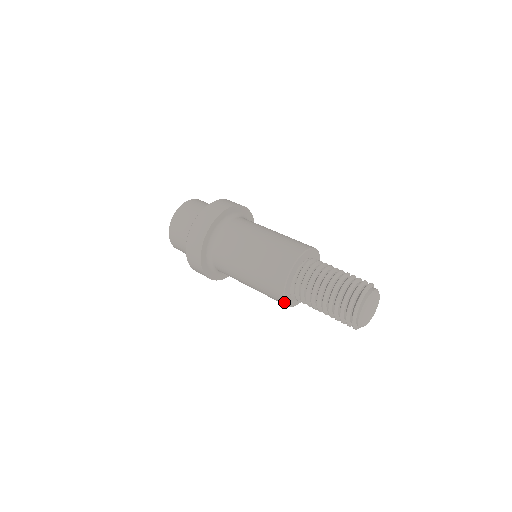
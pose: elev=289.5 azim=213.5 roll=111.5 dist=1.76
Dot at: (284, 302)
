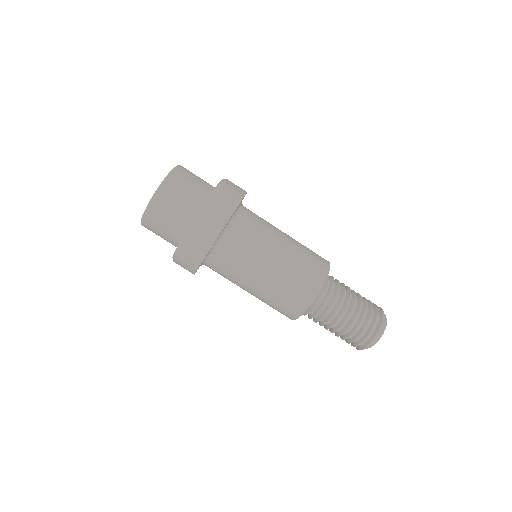
Dot at: (297, 318)
